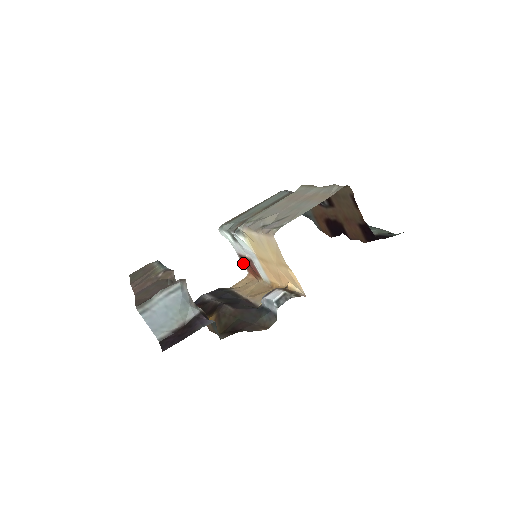
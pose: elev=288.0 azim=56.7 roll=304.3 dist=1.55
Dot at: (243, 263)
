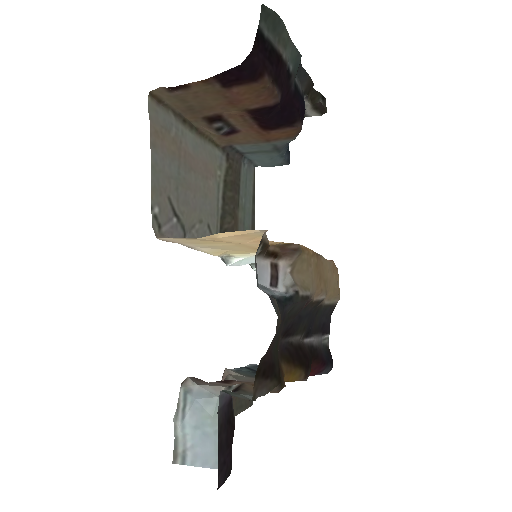
Dot at: occluded
